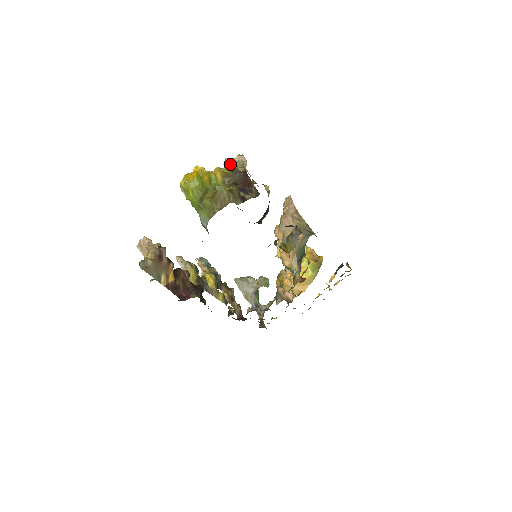
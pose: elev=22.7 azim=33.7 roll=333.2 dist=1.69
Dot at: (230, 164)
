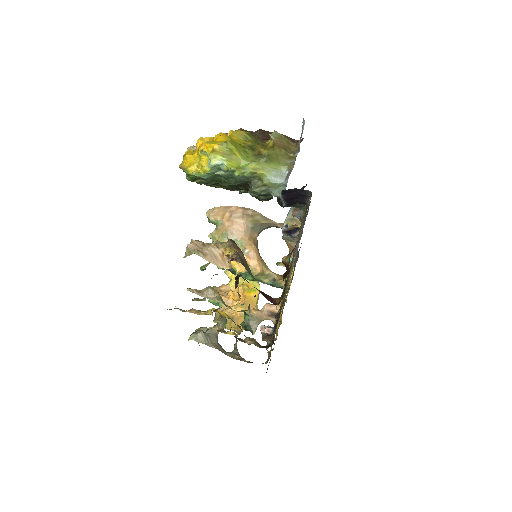
Dot at: occluded
